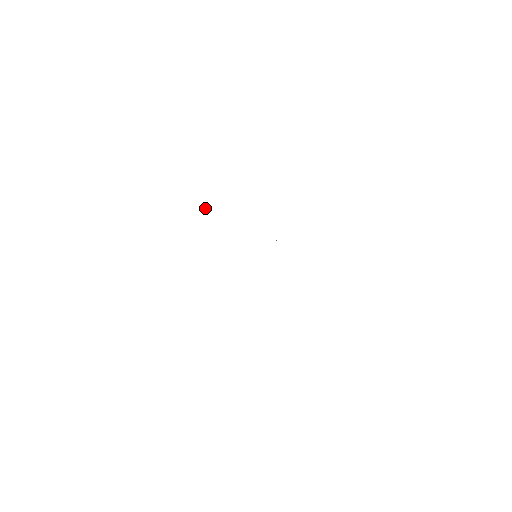
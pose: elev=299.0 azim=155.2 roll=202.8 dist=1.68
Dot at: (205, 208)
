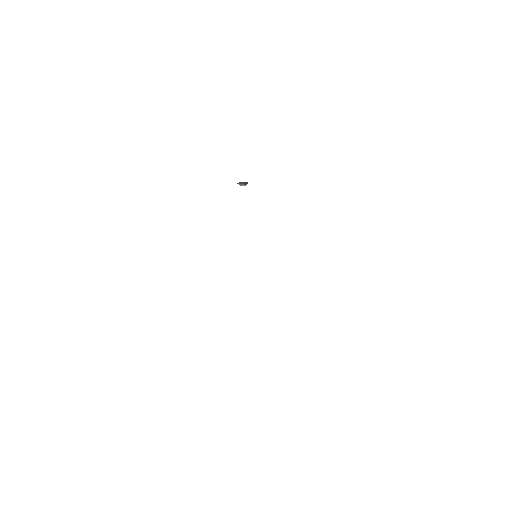
Dot at: (242, 184)
